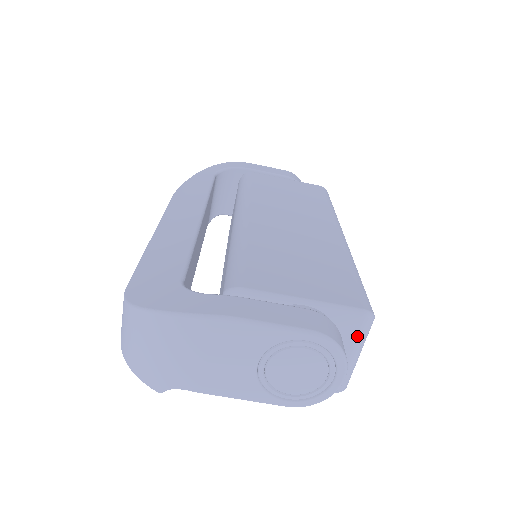
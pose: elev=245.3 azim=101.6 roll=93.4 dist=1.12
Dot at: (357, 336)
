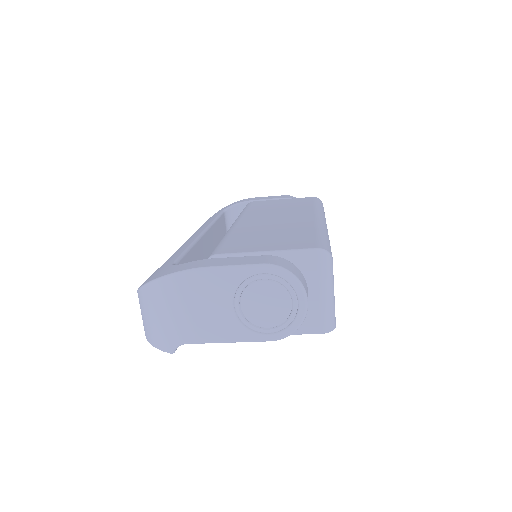
Dot at: (319, 273)
